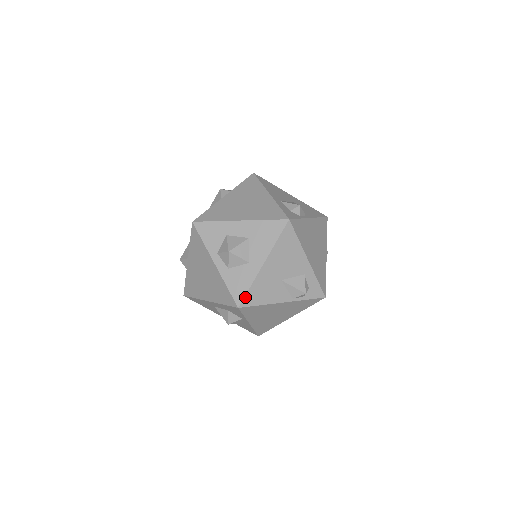
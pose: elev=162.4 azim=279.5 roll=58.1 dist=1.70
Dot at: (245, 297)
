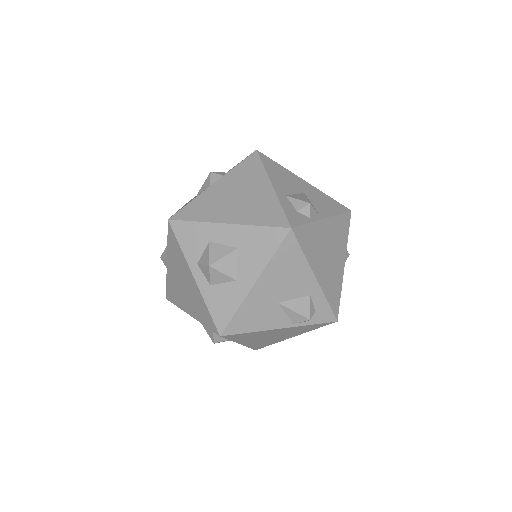
Dot at: (229, 324)
